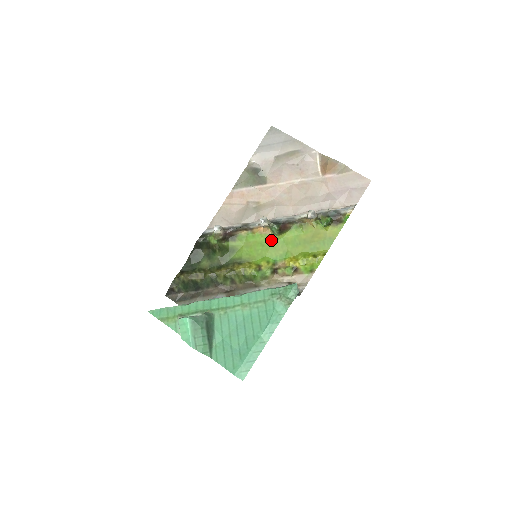
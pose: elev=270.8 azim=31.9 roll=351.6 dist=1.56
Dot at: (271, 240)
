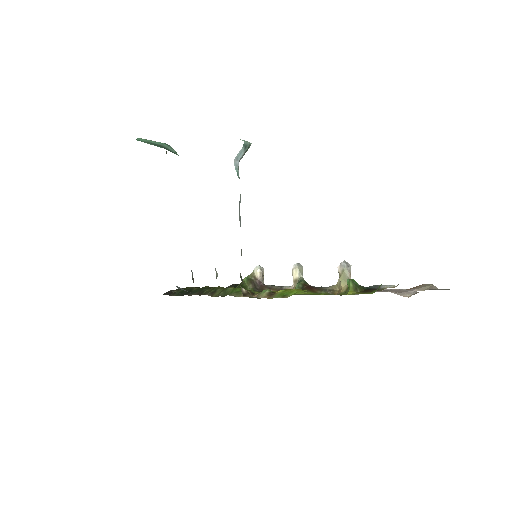
Dot at: occluded
